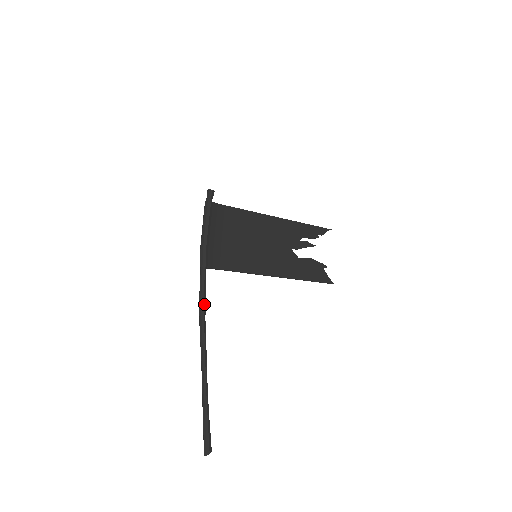
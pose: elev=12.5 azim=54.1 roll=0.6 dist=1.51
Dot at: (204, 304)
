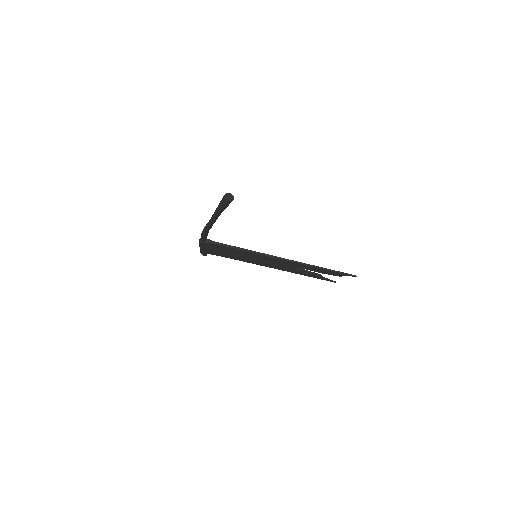
Dot at: occluded
